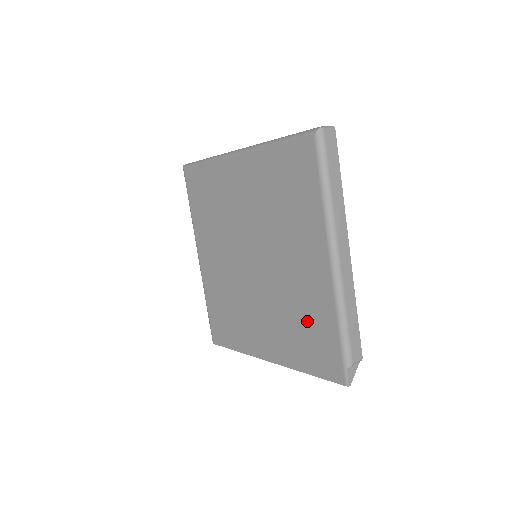
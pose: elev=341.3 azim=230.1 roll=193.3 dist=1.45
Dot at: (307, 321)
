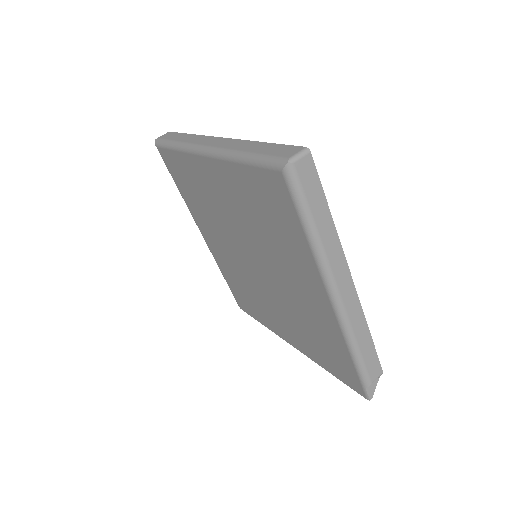
Dot at: (319, 336)
